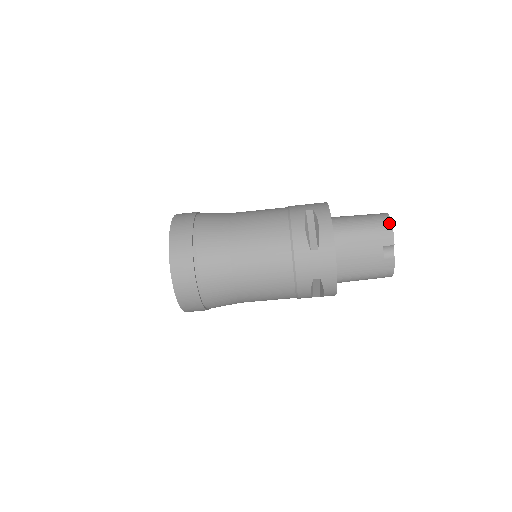
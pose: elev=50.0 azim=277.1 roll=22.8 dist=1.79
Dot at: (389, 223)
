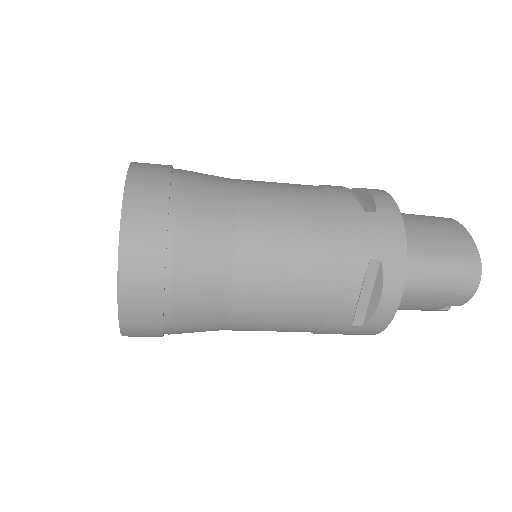
Dot at: (475, 286)
